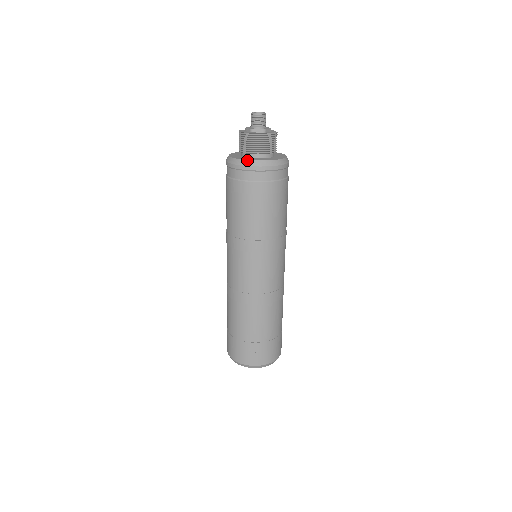
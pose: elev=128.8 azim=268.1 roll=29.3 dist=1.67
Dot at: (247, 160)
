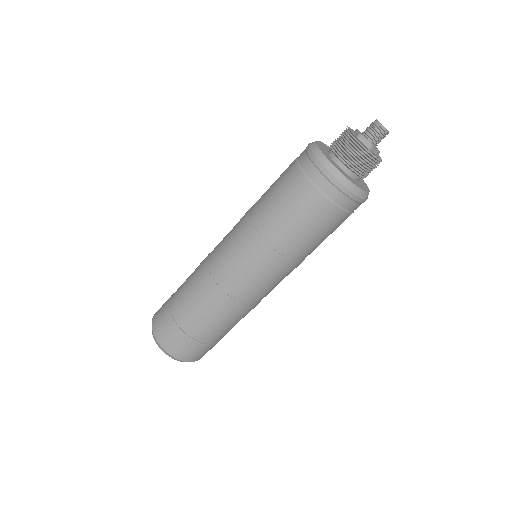
Dot at: (327, 158)
